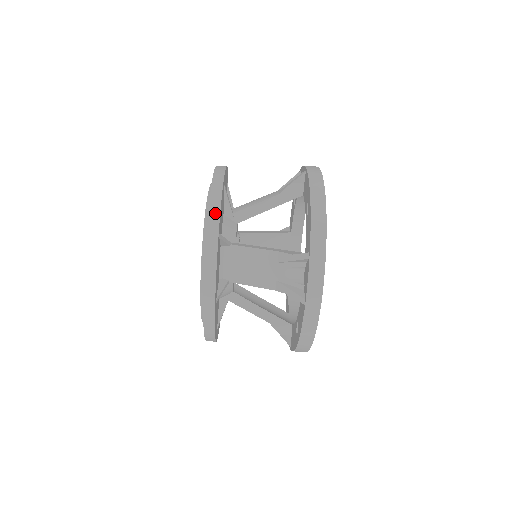
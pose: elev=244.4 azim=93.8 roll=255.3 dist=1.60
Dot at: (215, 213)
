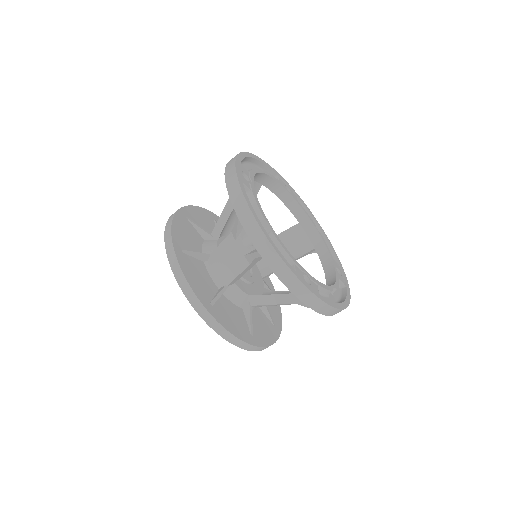
Dot at: (168, 237)
